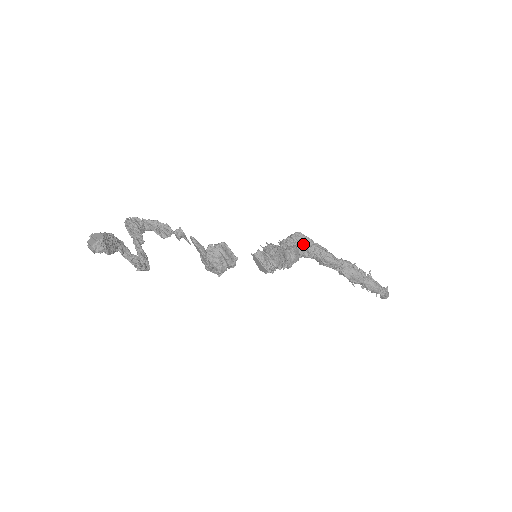
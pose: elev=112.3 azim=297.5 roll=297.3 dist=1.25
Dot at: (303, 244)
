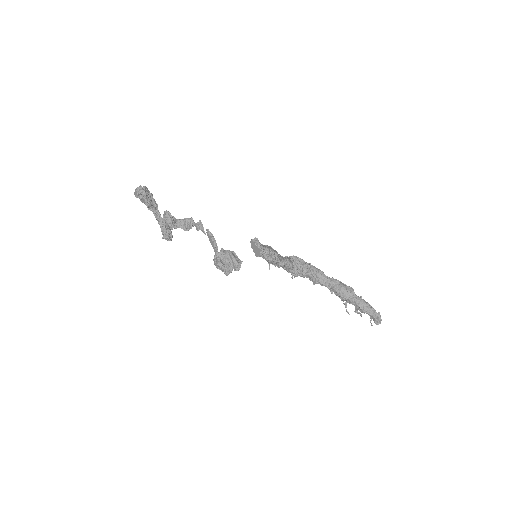
Dot at: (298, 263)
